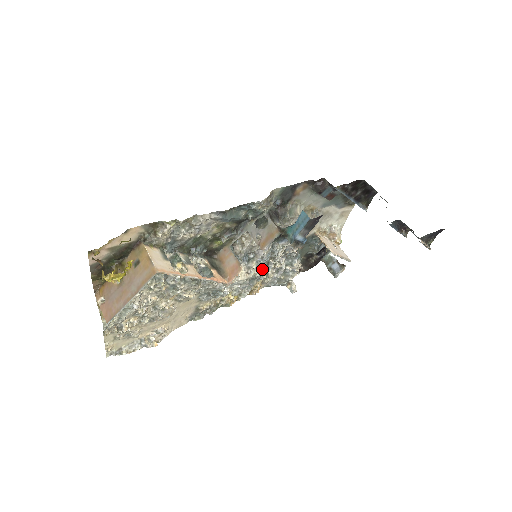
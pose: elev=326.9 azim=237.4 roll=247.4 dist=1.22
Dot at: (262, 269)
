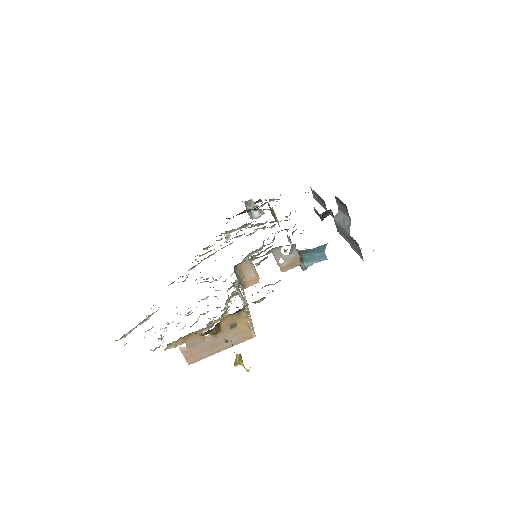
Dot at: occluded
